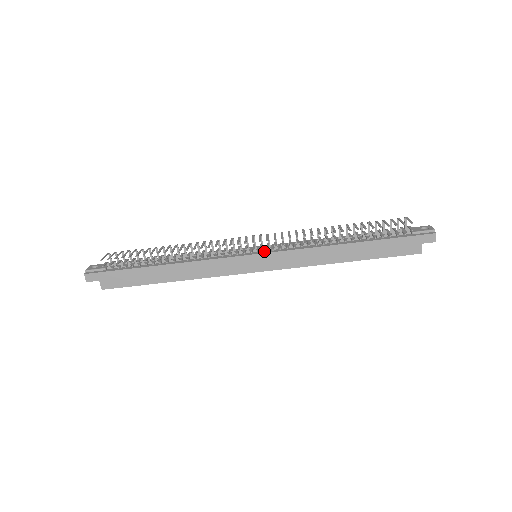
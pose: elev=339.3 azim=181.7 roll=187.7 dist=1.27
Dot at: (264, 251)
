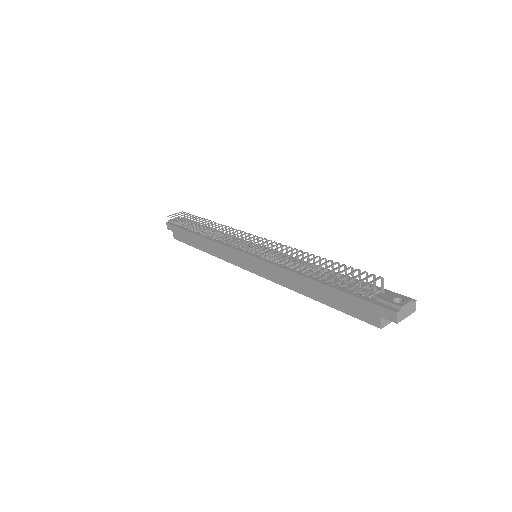
Dot at: (256, 254)
